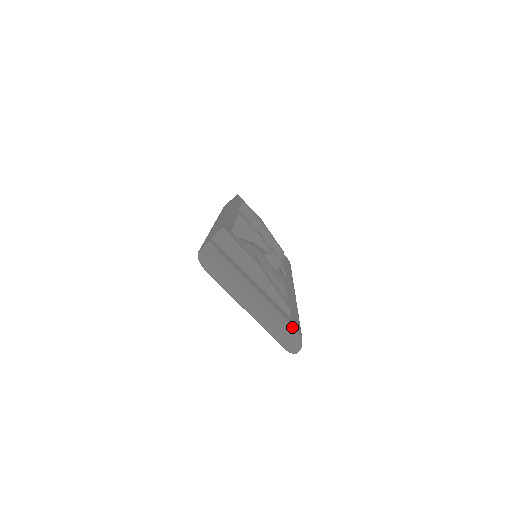
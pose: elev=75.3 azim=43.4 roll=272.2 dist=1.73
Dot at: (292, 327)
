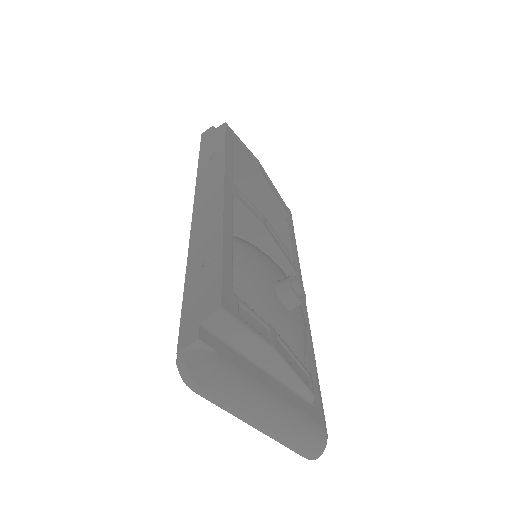
Dot at: (317, 430)
